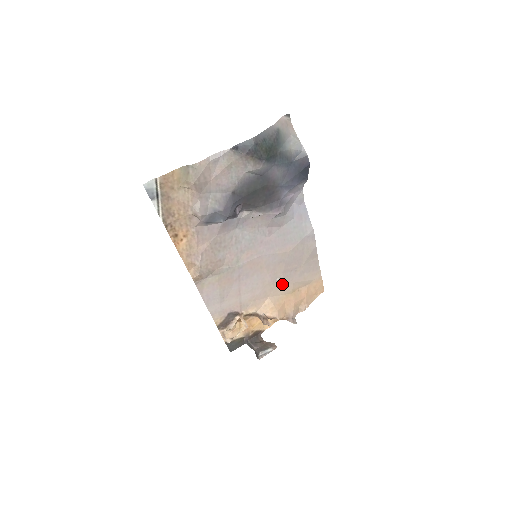
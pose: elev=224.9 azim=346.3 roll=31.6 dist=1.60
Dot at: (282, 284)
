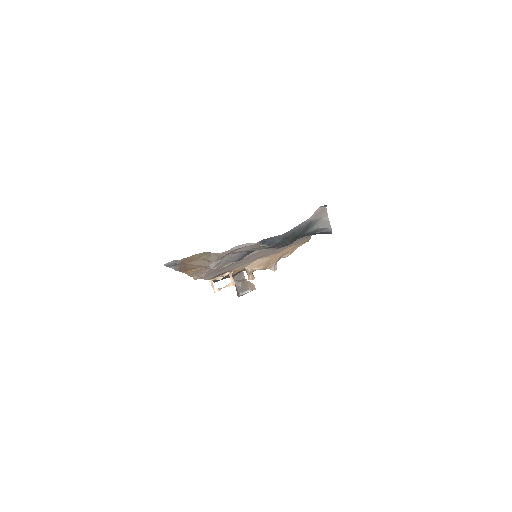
Dot at: (273, 252)
